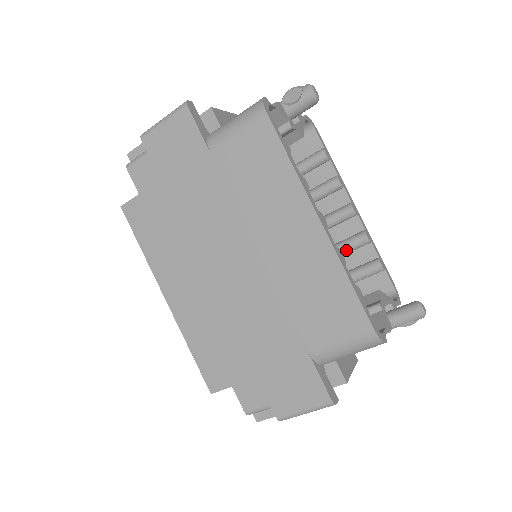
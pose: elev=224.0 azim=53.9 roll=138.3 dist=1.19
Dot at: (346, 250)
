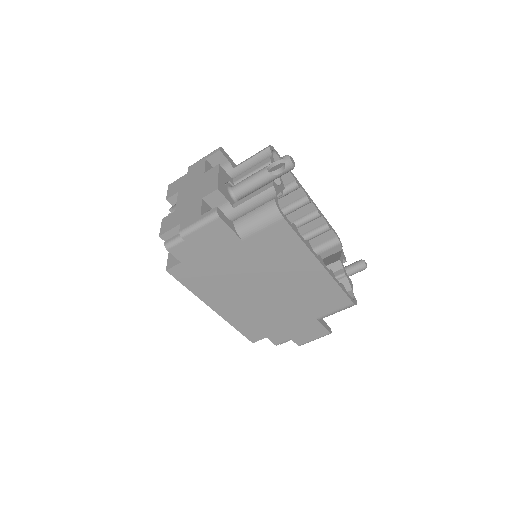
Dot at: occluded
